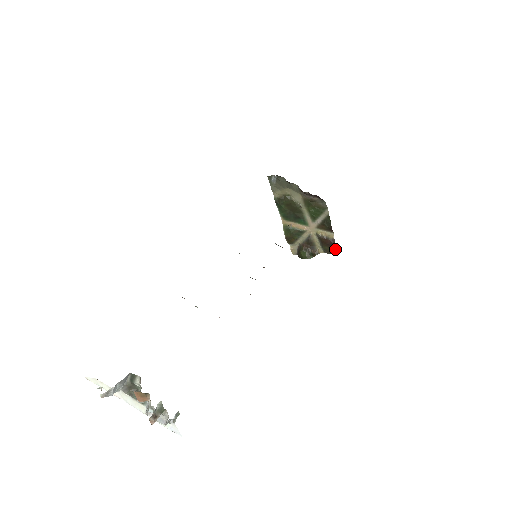
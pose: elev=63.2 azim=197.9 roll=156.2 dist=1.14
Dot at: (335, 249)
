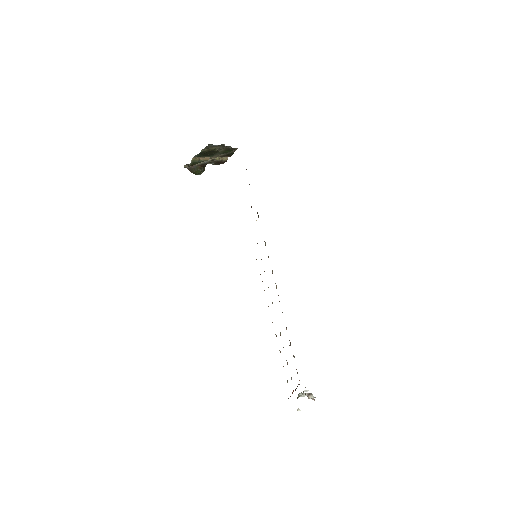
Dot at: (222, 163)
